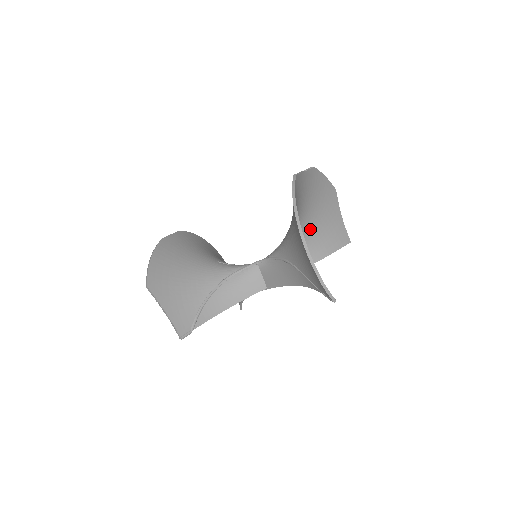
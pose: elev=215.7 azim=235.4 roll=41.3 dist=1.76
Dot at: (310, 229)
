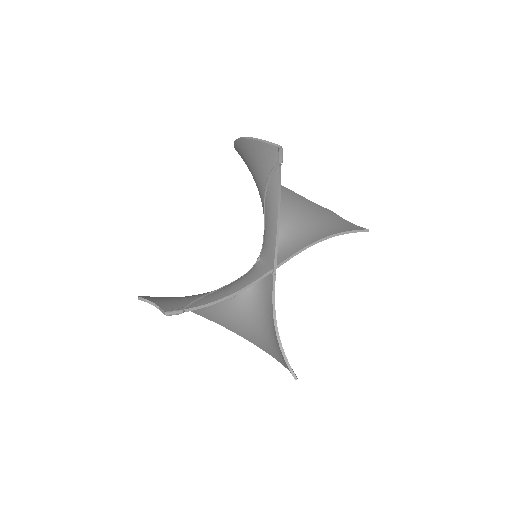
Dot at: (305, 221)
